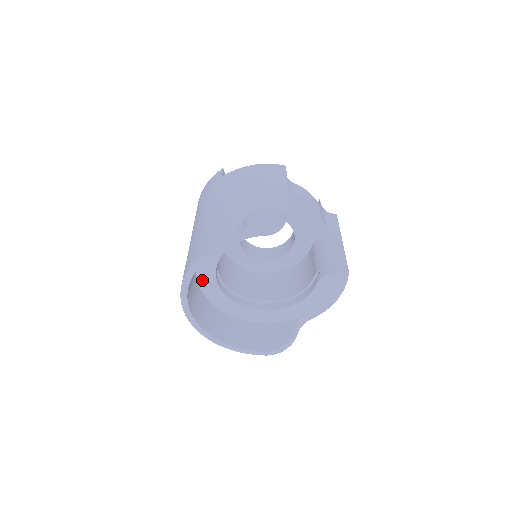
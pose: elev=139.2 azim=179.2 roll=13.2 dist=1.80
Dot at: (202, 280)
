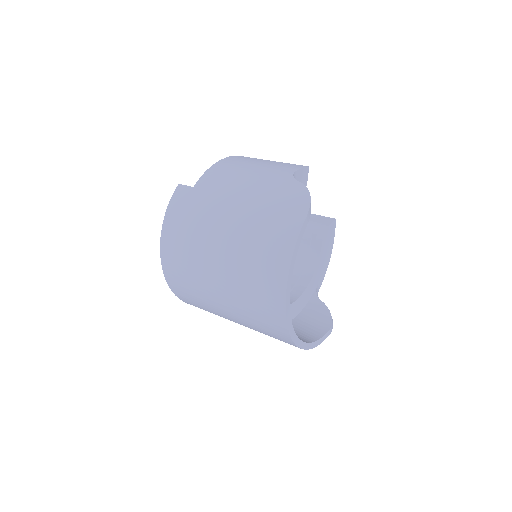
Dot at: occluded
